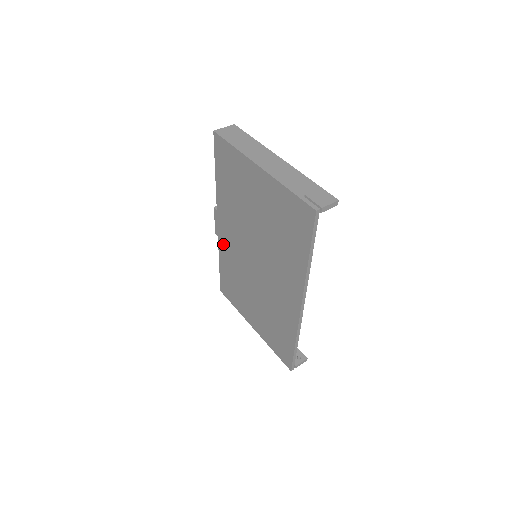
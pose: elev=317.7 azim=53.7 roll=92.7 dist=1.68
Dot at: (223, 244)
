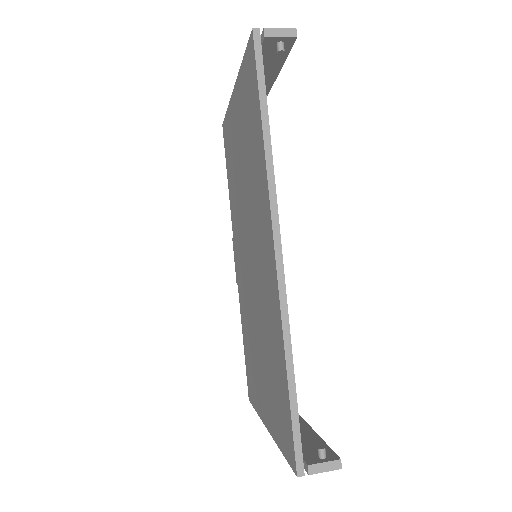
Dot at: (240, 288)
